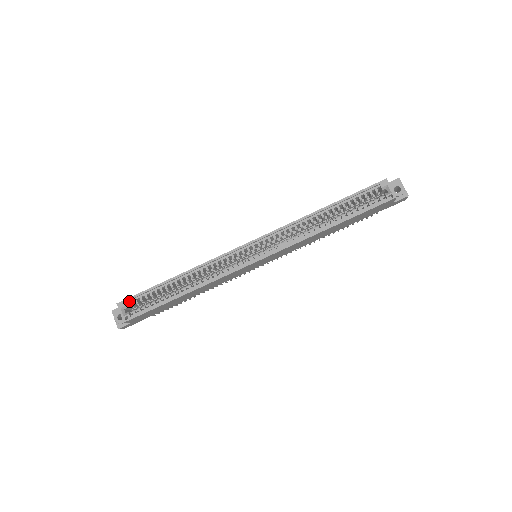
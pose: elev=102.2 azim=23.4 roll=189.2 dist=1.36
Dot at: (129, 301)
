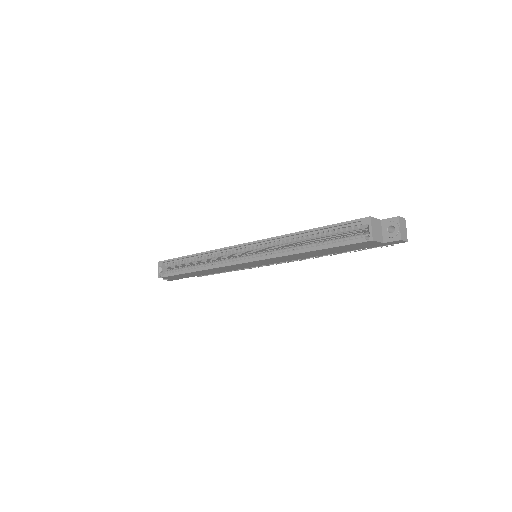
Dot at: (165, 263)
